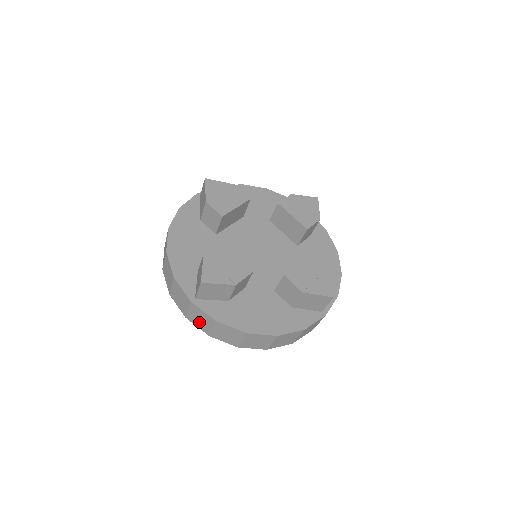
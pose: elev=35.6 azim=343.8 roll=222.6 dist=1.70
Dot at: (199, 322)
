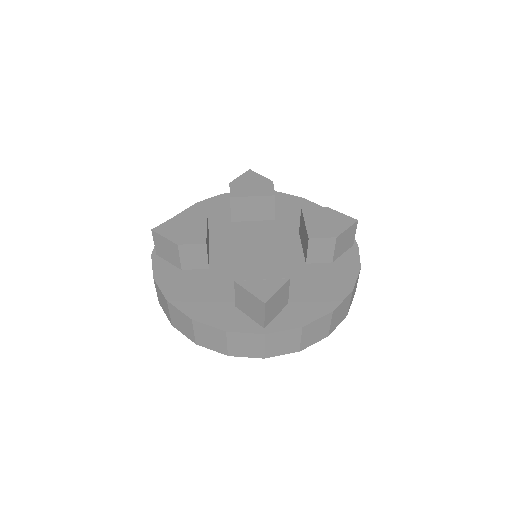
Dot at: occluded
